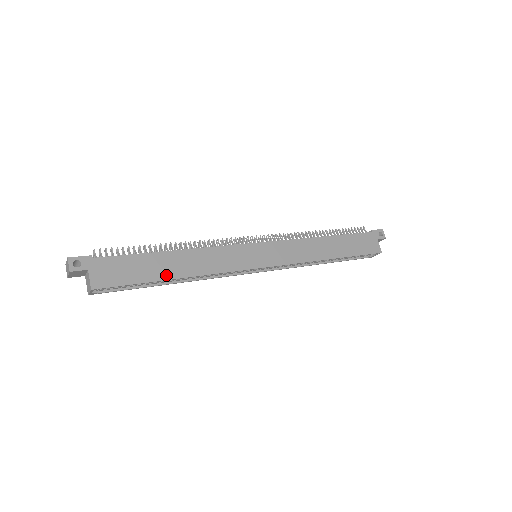
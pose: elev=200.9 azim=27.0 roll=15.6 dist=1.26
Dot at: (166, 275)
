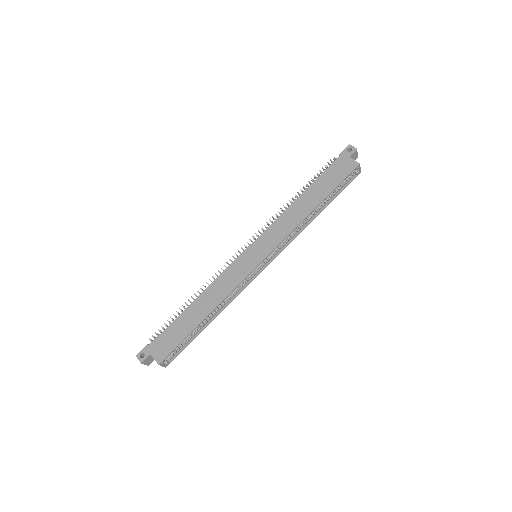
Dot at: (198, 321)
